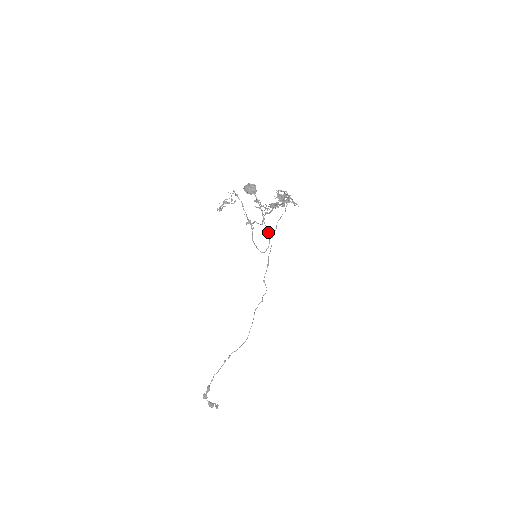
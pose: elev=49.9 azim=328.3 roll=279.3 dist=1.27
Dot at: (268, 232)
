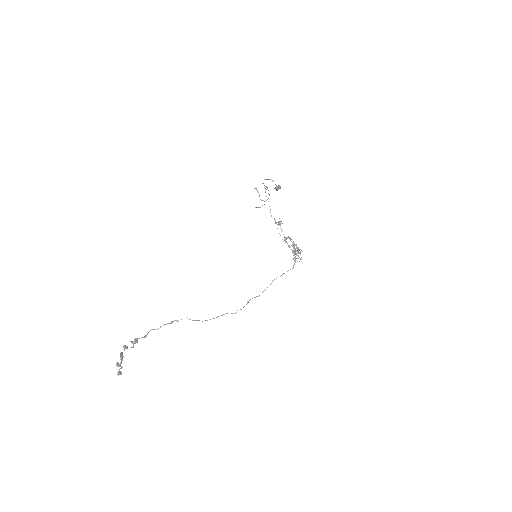
Dot at: (273, 181)
